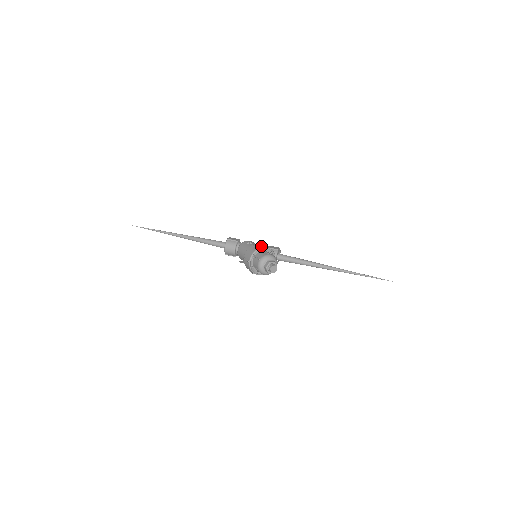
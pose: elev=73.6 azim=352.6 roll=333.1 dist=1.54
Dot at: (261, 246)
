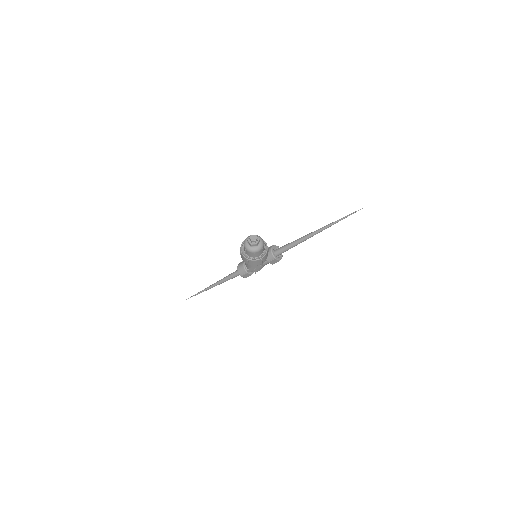
Dot at: occluded
